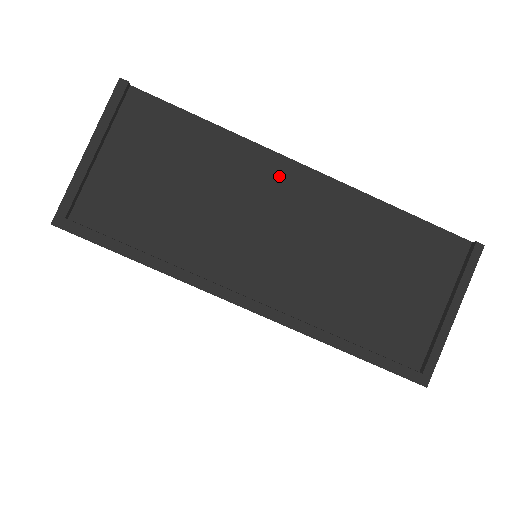
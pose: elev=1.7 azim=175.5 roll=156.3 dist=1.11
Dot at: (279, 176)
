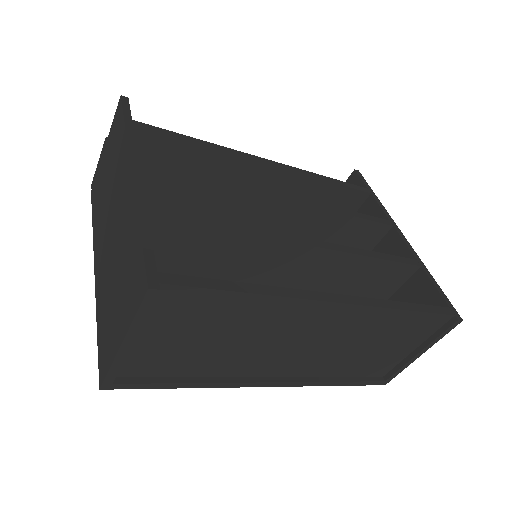
Dot at: (312, 314)
